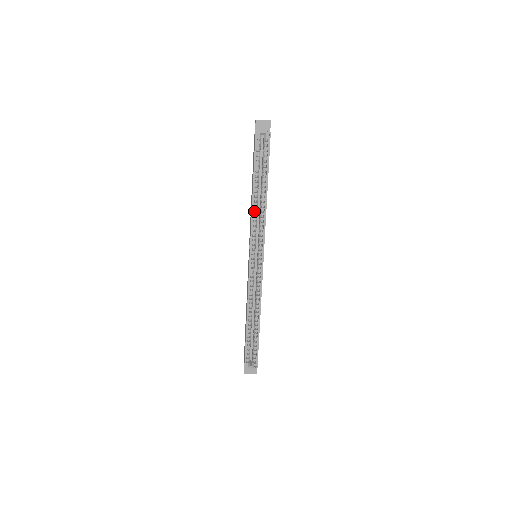
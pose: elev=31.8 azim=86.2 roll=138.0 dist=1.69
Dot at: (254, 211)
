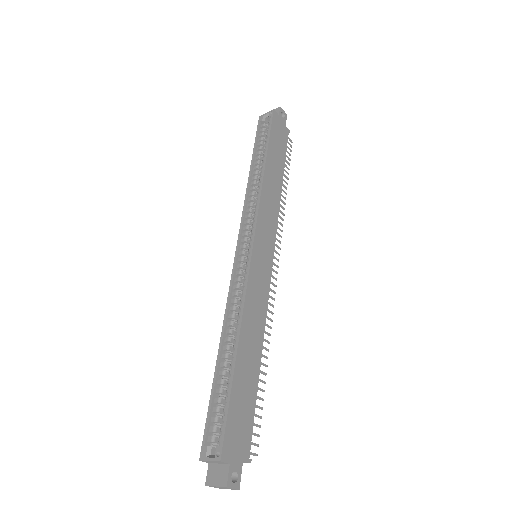
Dot at: (251, 193)
